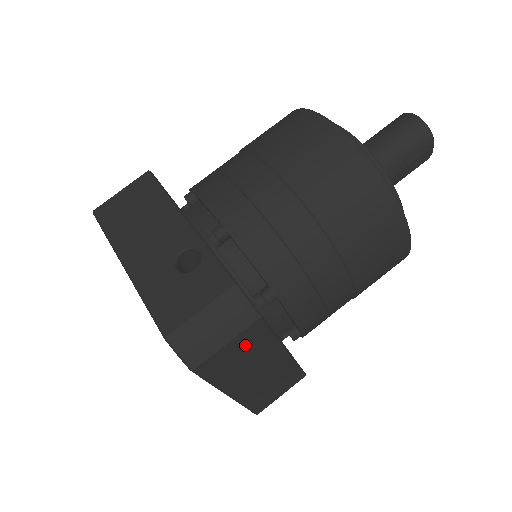
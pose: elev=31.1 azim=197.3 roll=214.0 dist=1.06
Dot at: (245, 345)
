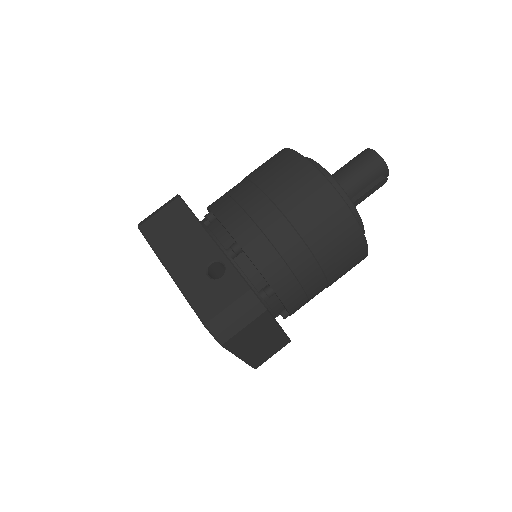
Dot at: (255, 327)
